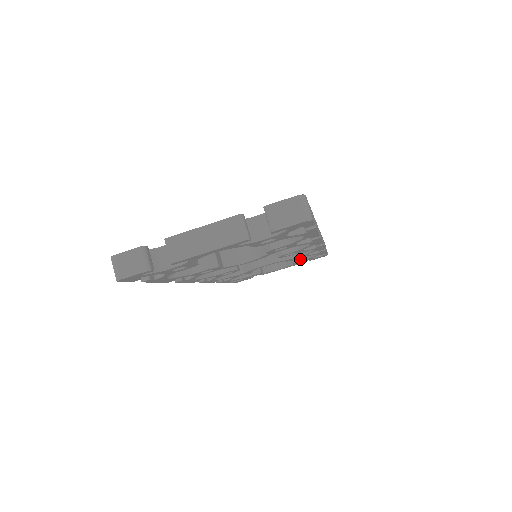
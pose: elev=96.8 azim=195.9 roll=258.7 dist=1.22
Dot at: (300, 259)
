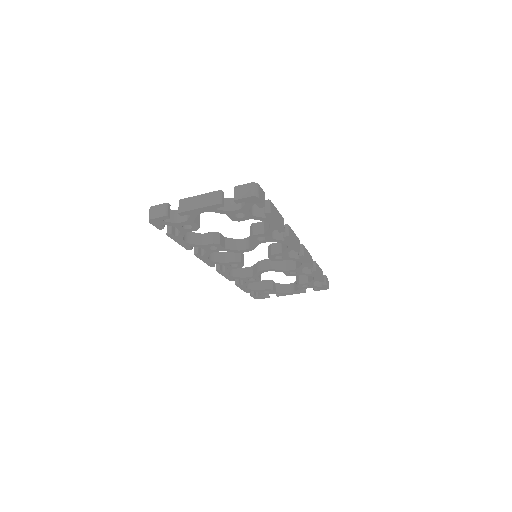
Dot at: (302, 282)
